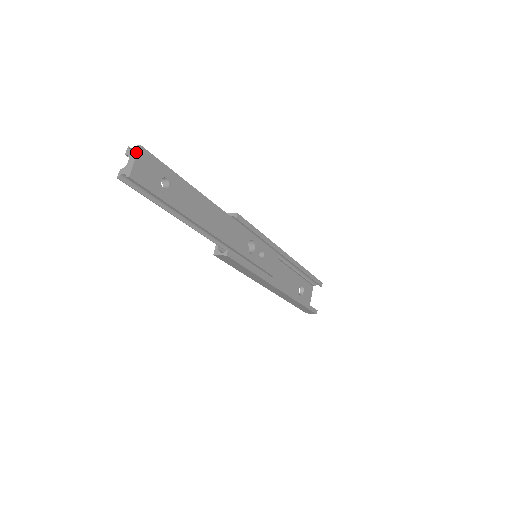
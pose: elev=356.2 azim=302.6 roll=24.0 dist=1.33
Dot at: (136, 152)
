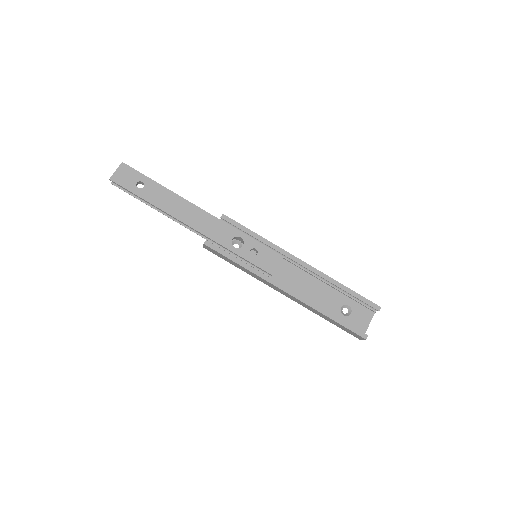
Dot at: (119, 166)
